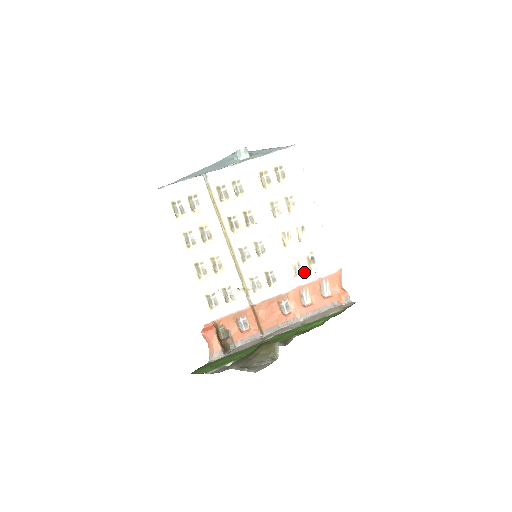
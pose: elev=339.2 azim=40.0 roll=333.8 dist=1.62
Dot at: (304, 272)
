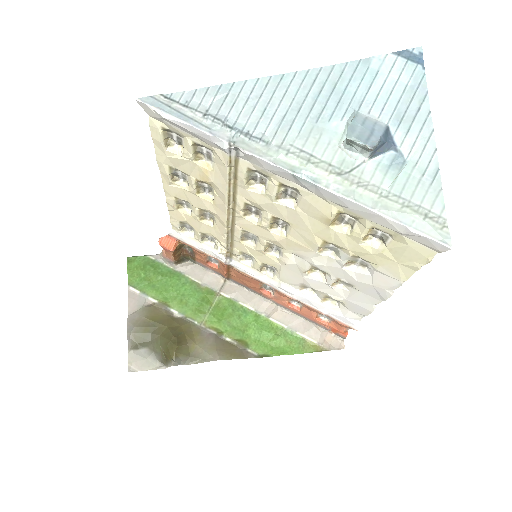
Dot at: (313, 296)
